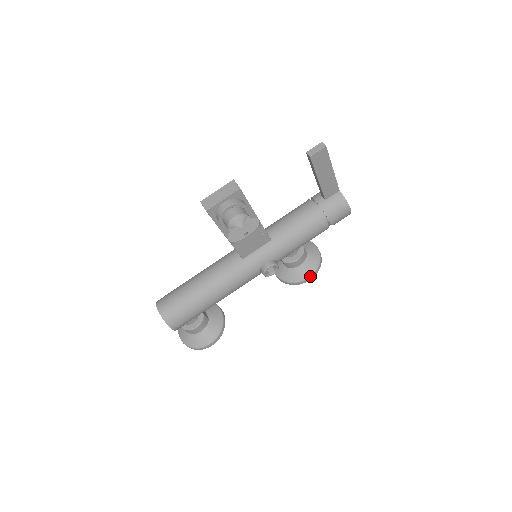
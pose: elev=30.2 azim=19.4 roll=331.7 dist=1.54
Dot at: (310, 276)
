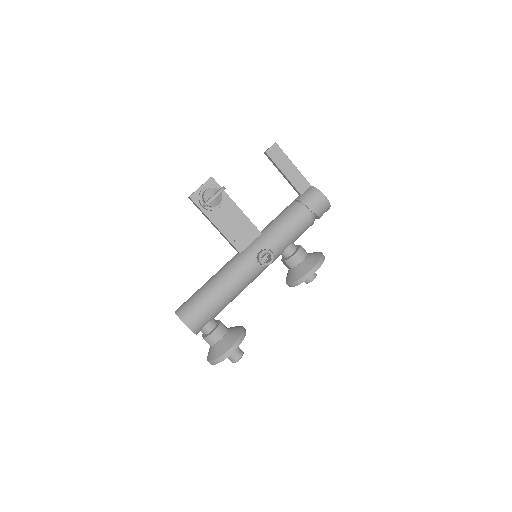
Dot at: (313, 268)
